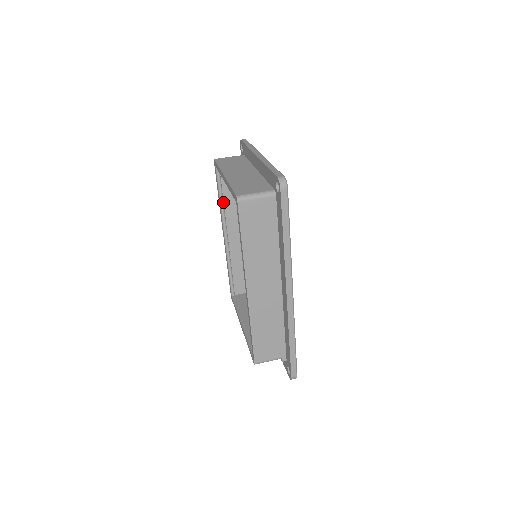
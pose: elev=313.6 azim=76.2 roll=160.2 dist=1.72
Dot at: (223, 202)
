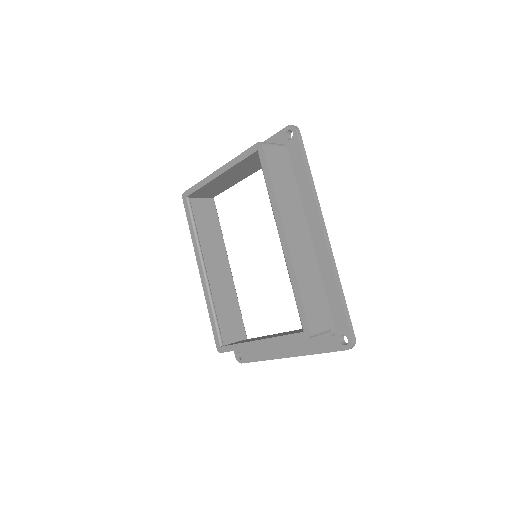
Dot at: (197, 234)
